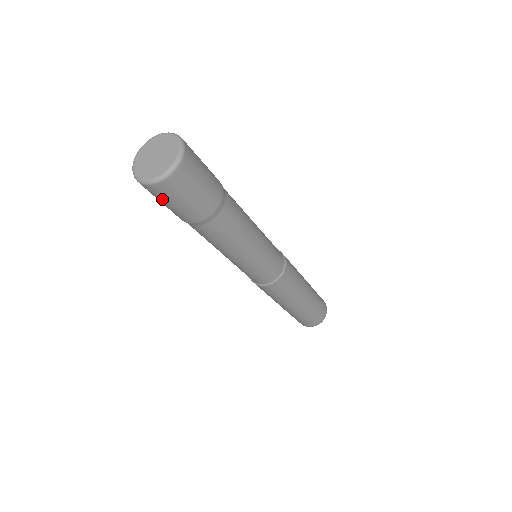
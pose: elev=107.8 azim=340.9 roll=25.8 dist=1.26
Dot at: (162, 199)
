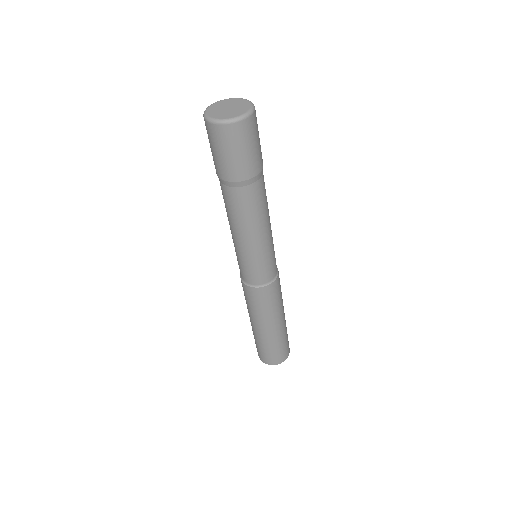
Dot at: (208, 137)
